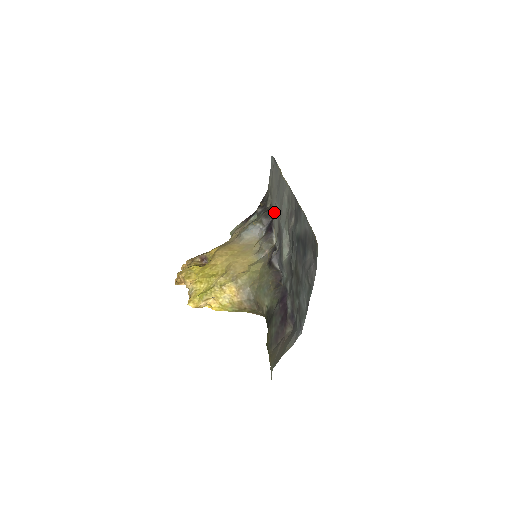
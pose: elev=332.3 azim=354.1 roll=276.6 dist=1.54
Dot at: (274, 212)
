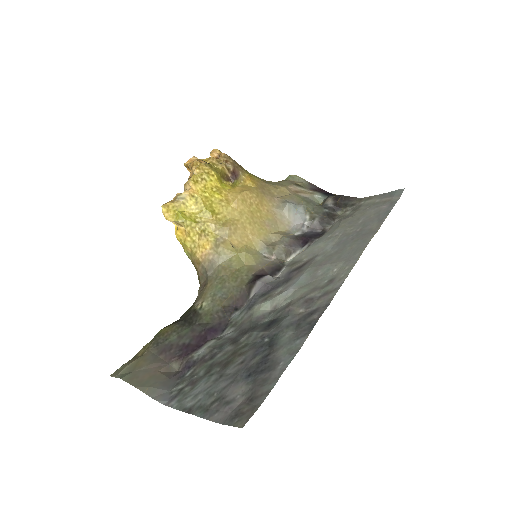
Dot at: (326, 238)
